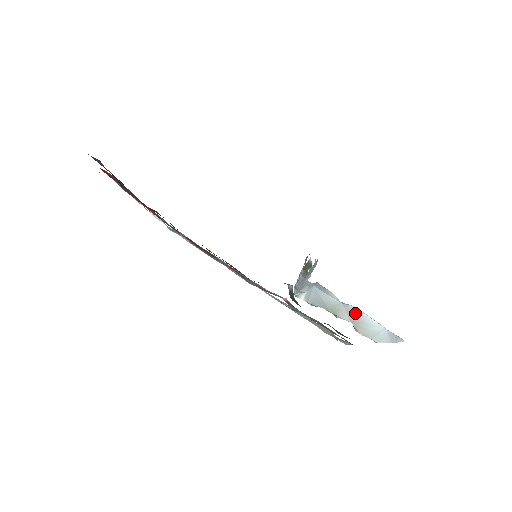
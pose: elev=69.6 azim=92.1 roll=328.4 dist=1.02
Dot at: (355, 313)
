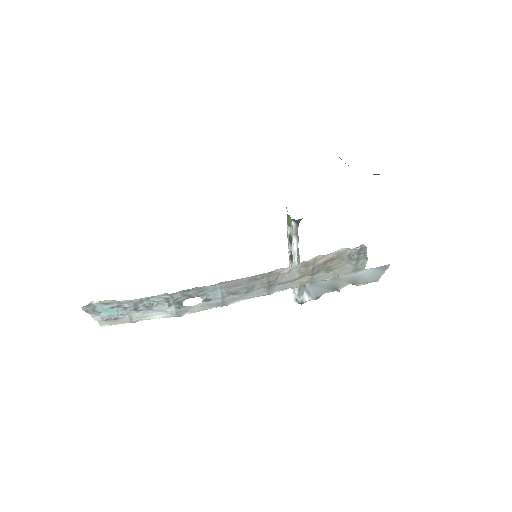
Dot at: (346, 277)
